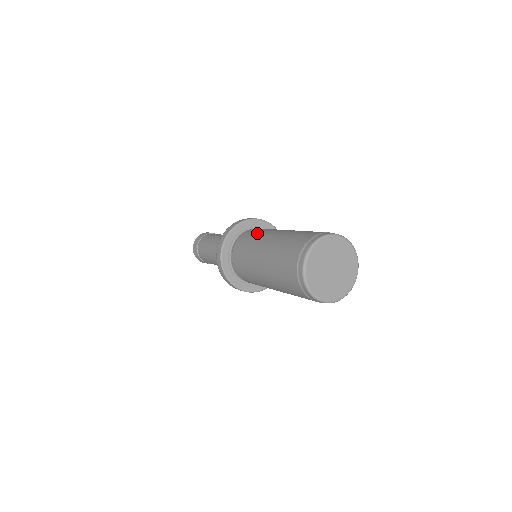
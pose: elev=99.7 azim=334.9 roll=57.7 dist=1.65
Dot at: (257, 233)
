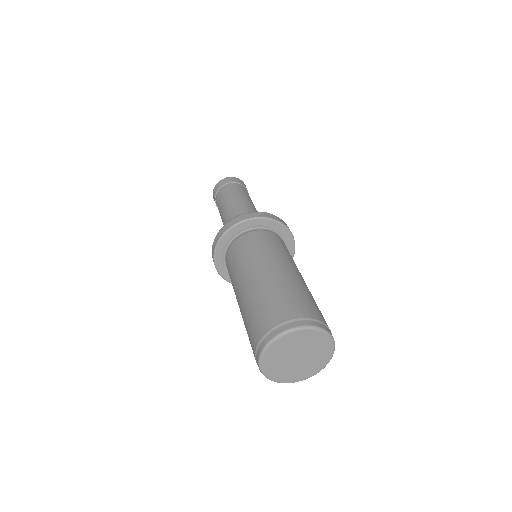
Dot at: (239, 259)
